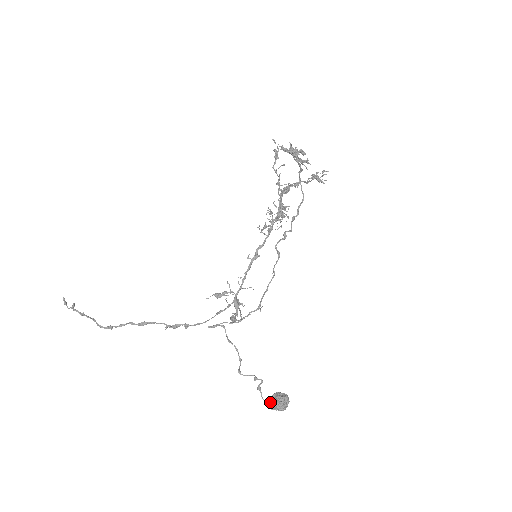
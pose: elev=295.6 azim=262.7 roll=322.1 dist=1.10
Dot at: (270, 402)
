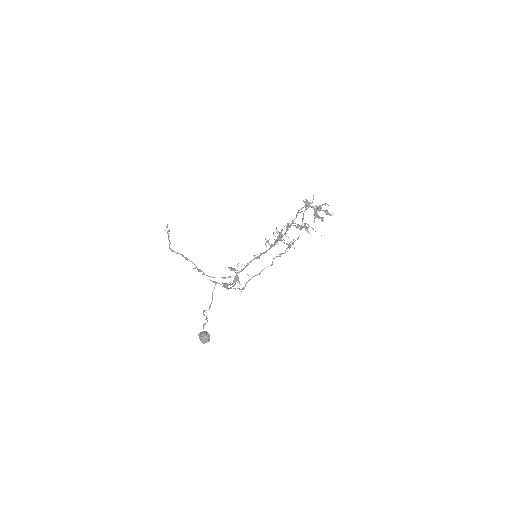
Dot at: (200, 333)
